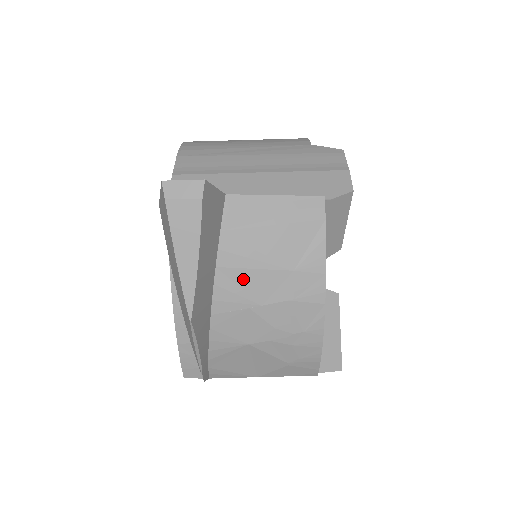
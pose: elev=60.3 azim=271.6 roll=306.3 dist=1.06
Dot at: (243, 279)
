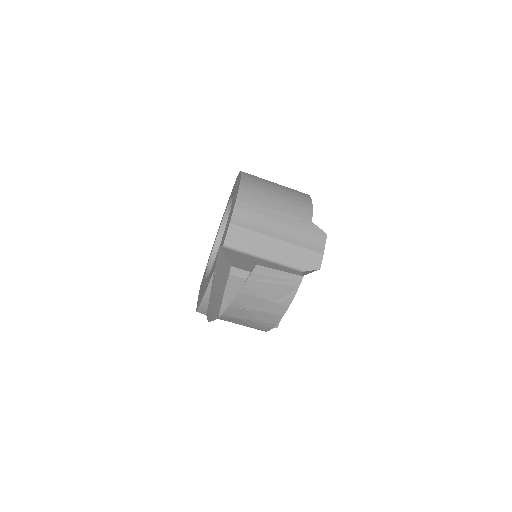
Dot at: (249, 299)
